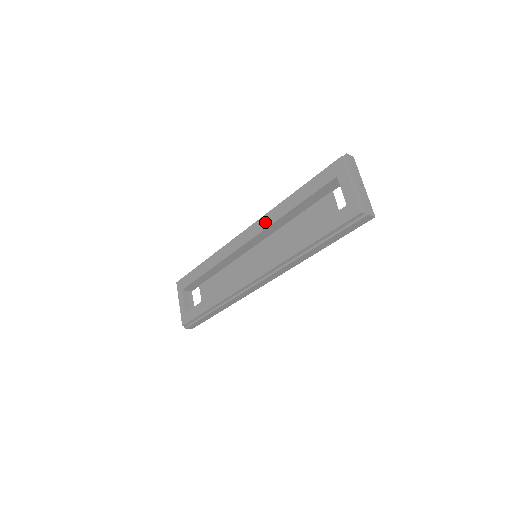
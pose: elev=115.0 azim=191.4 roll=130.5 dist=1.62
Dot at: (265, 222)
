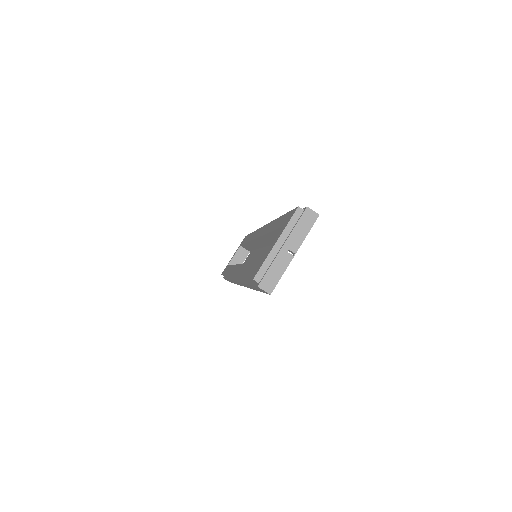
Dot at: (265, 229)
